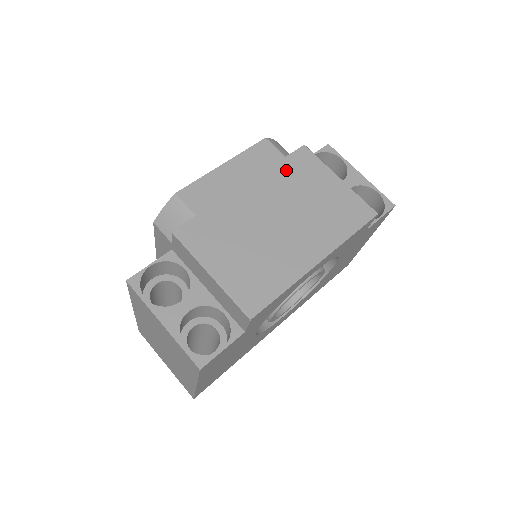
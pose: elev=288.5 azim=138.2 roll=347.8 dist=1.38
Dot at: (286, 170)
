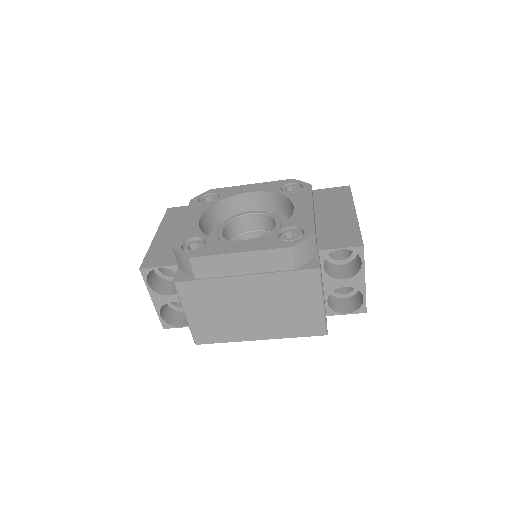
Dot at: (286, 280)
